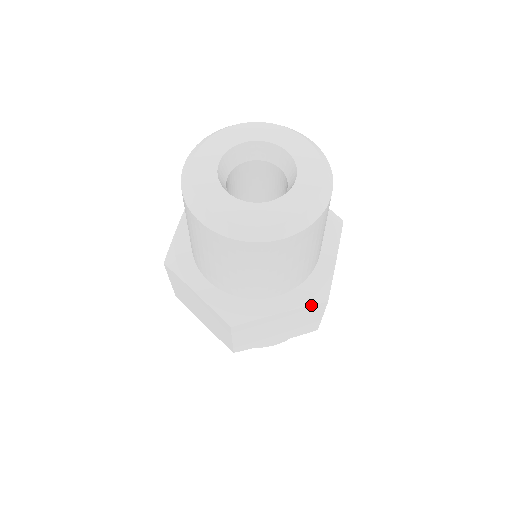
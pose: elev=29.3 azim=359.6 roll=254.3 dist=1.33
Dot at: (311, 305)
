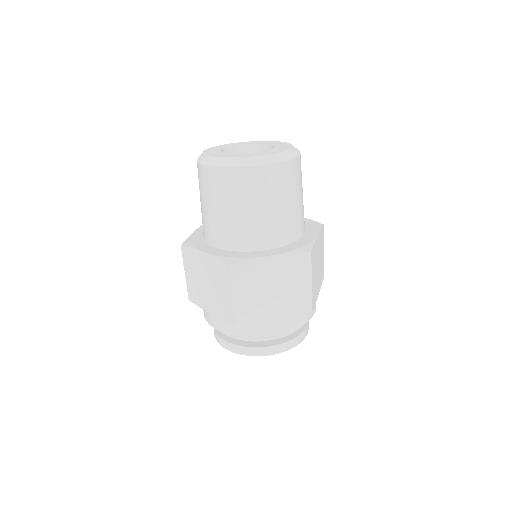
Dot at: (297, 252)
